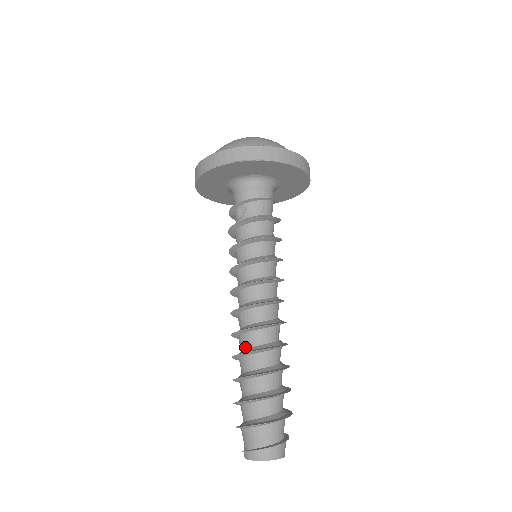
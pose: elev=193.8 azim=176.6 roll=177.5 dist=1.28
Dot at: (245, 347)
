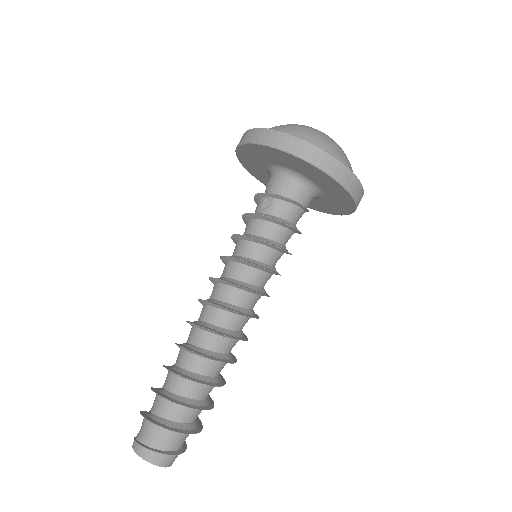
Dot at: (192, 342)
